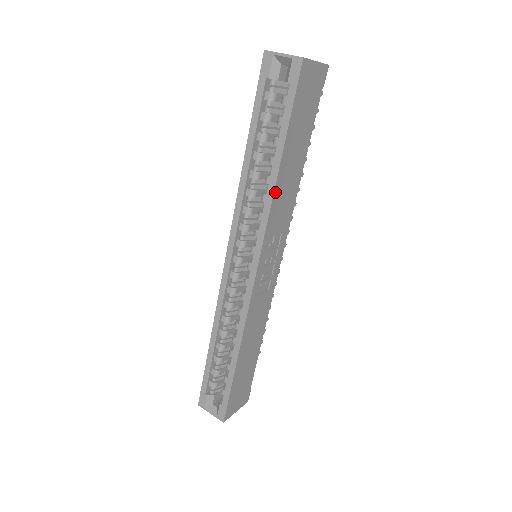
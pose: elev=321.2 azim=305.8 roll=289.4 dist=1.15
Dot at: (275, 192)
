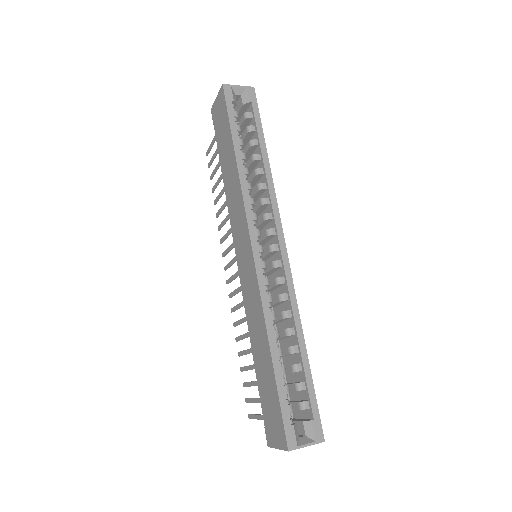
Dot at: (271, 178)
